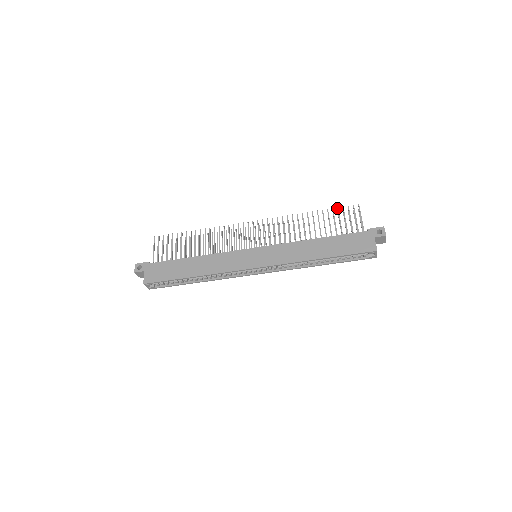
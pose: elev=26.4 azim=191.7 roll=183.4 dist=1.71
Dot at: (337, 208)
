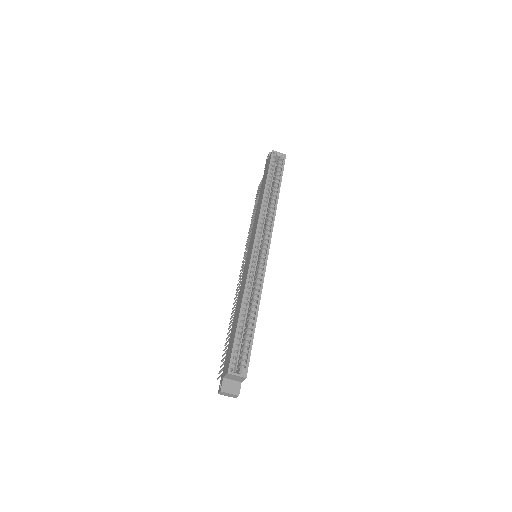
Dot at: occluded
